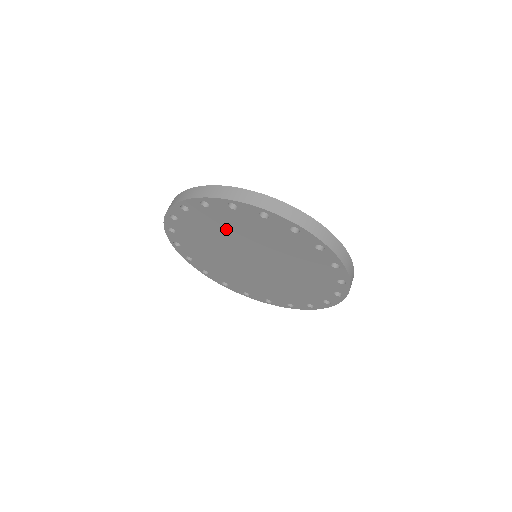
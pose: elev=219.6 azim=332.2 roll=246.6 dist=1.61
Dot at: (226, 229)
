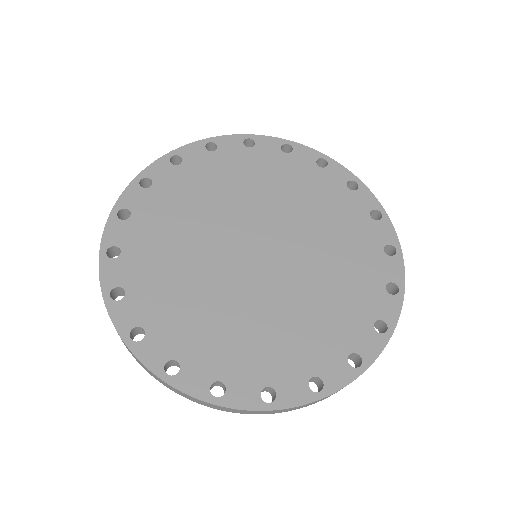
Dot at: occluded
